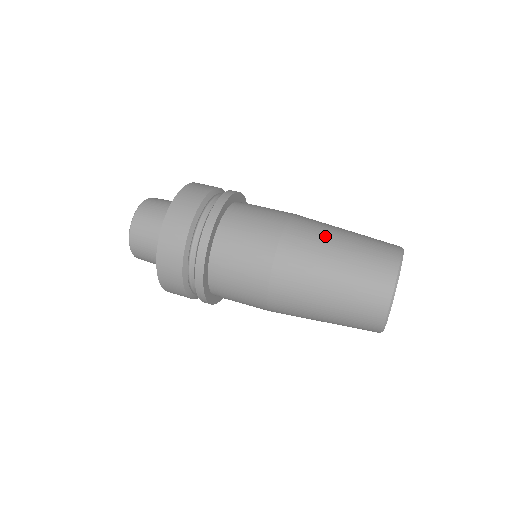
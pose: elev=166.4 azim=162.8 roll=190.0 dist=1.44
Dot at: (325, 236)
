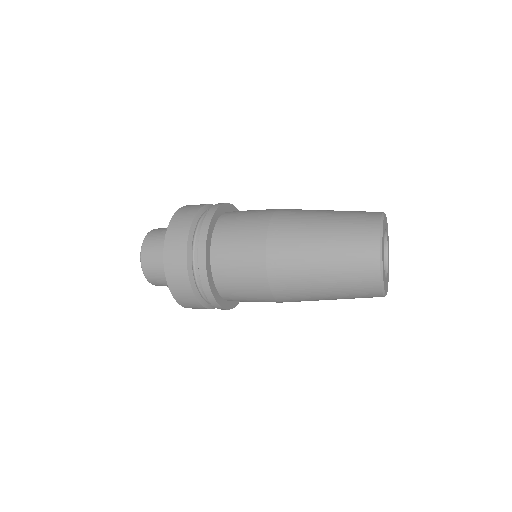
Dot at: (304, 260)
